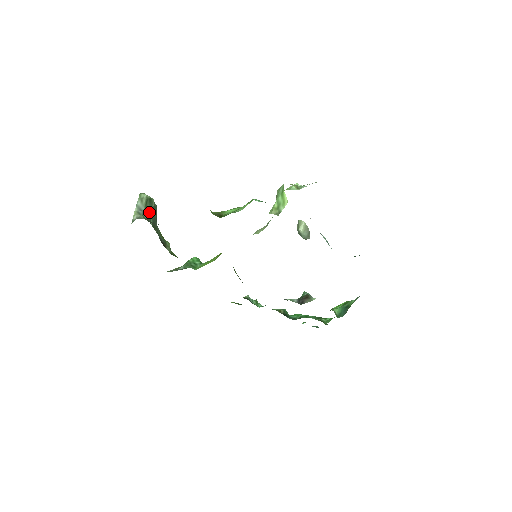
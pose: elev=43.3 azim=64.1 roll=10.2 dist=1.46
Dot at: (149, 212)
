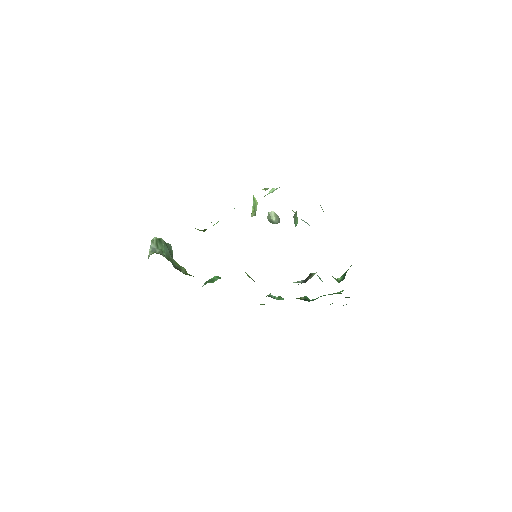
Dot at: (161, 249)
